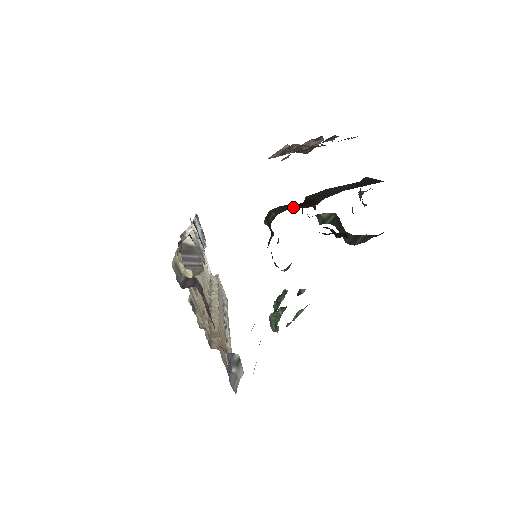
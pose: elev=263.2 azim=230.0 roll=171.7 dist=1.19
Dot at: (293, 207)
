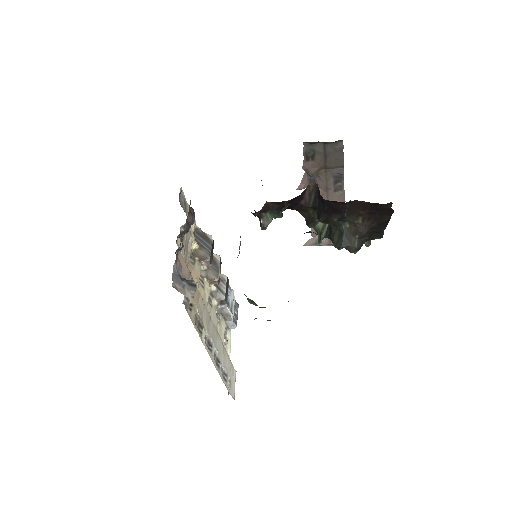
Dot at: occluded
